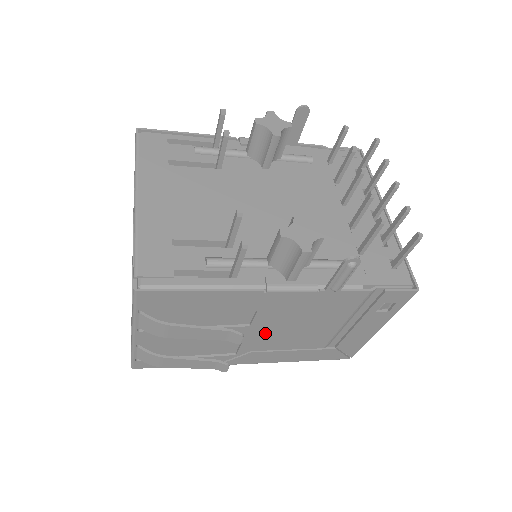
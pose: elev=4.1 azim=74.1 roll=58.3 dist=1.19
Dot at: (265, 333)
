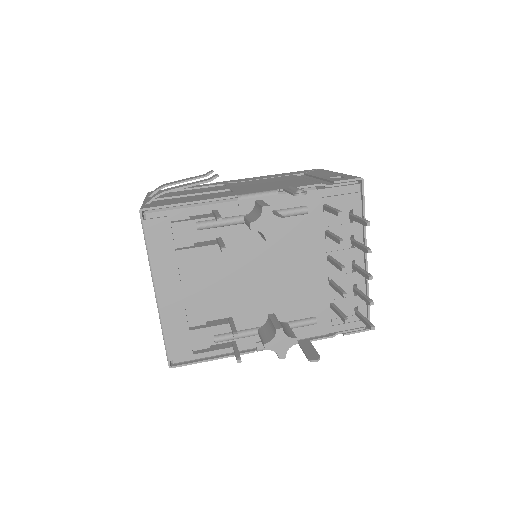
Dot at: occluded
